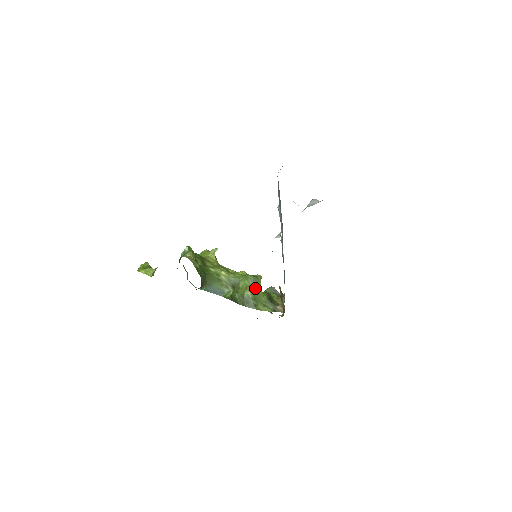
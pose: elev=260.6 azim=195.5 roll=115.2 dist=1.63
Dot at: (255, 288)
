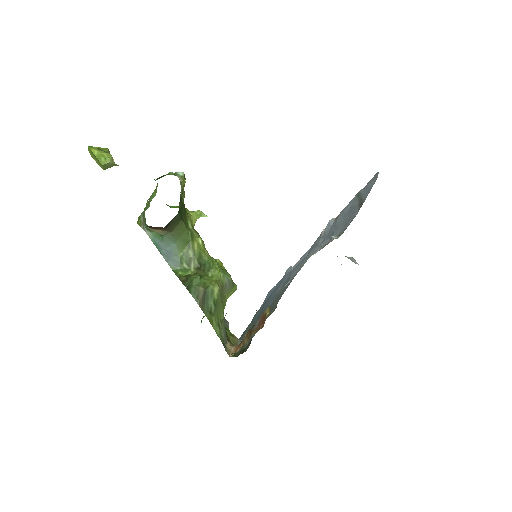
Dot at: (223, 293)
